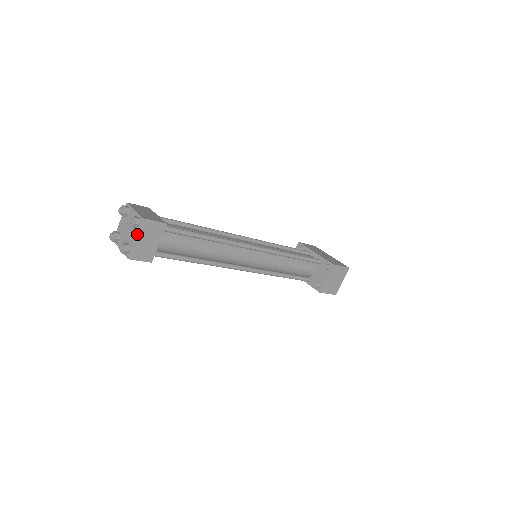
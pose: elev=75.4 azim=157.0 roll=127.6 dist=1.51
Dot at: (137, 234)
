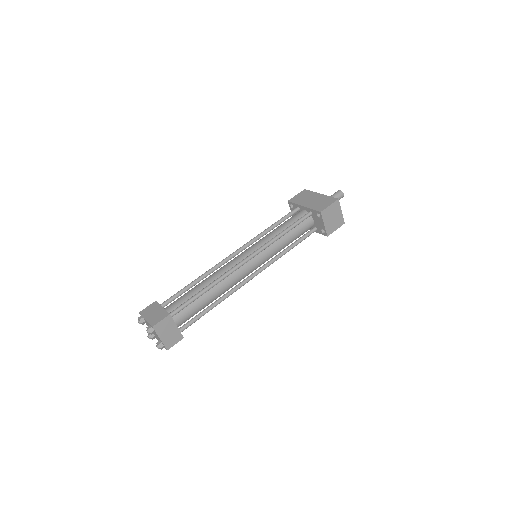
Dot at: (158, 336)
